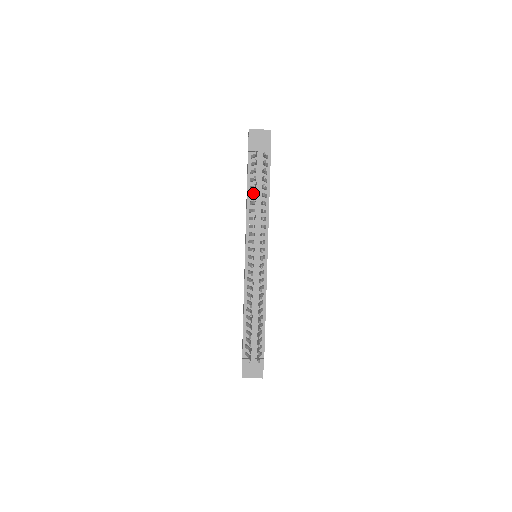
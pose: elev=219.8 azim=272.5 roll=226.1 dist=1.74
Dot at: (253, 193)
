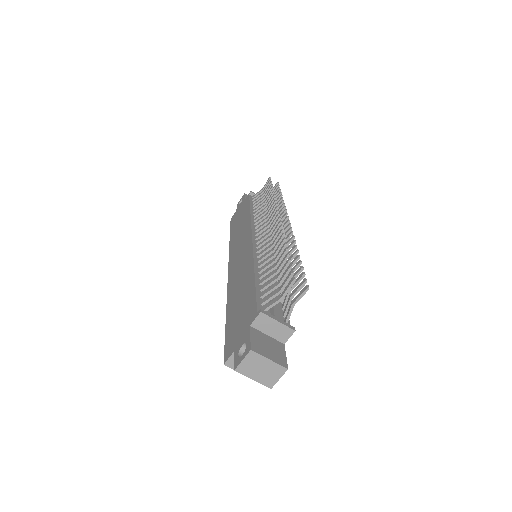
Dot at: (262, 202)
